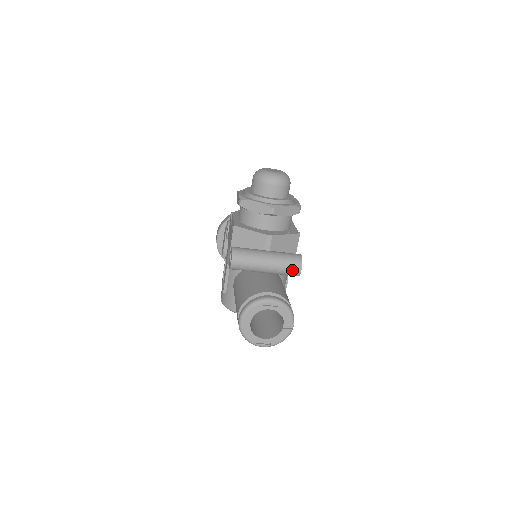
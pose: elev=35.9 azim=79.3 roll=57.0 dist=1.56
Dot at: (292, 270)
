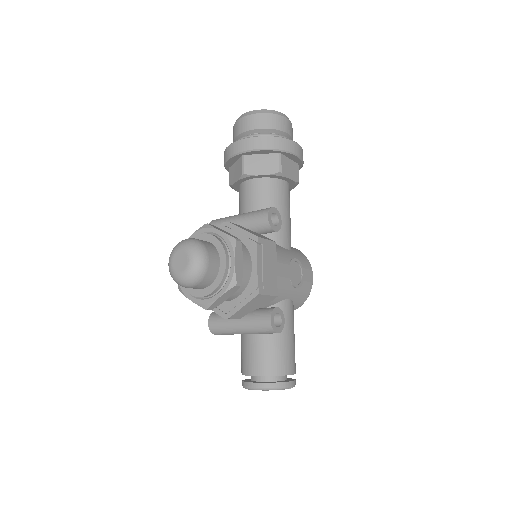
Dot at: (270, 333)
